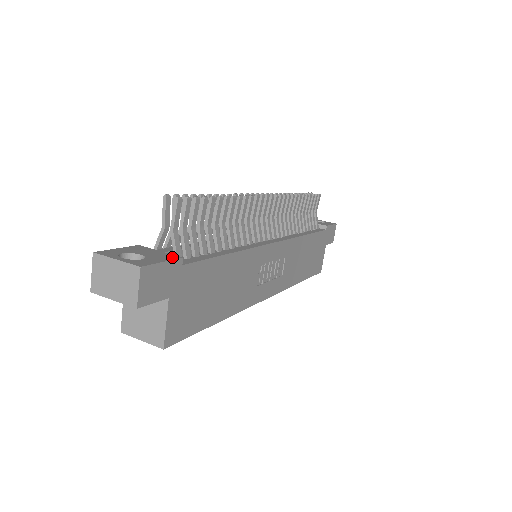
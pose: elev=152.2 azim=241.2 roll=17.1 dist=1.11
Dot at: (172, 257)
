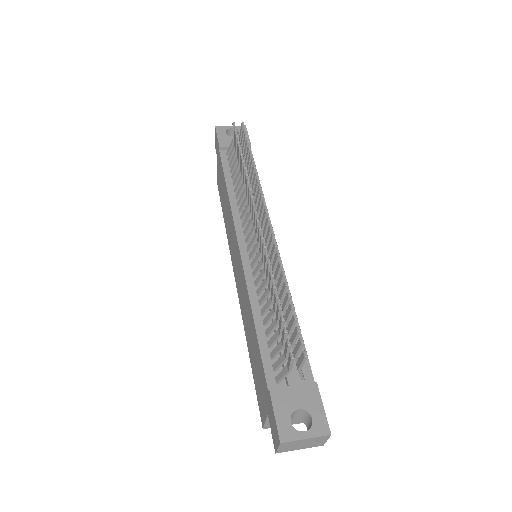
Dot at: (314, 390)
